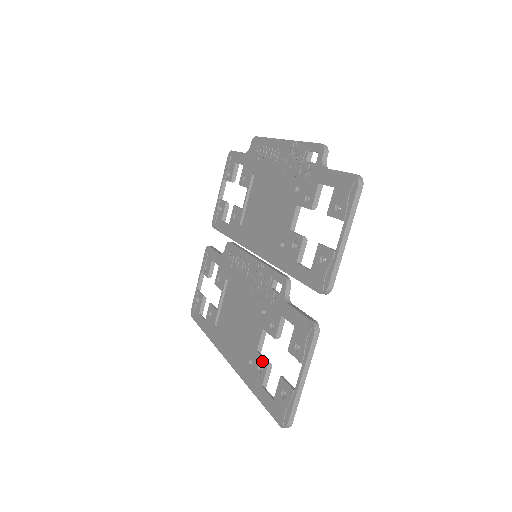
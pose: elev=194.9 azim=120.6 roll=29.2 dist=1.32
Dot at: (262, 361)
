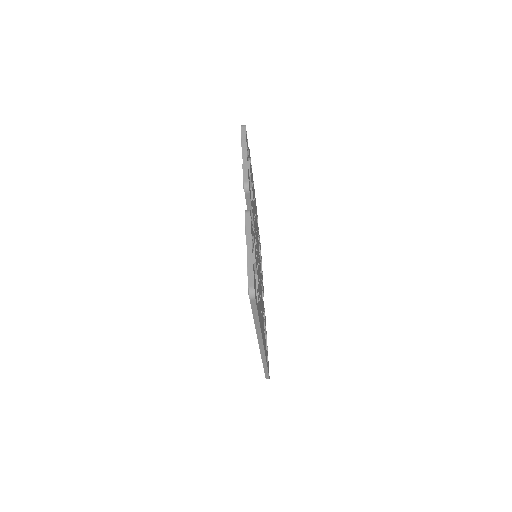
Dot at: occluded
